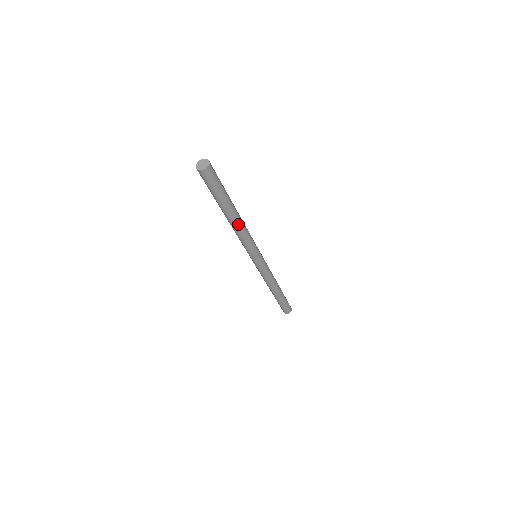
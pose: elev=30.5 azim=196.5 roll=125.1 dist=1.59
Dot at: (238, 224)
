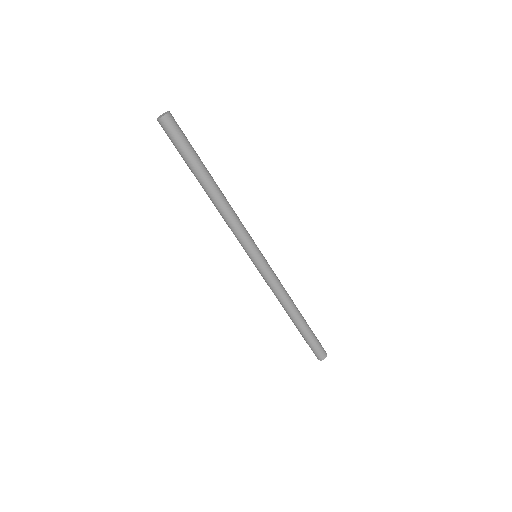
Dot at: (222, 195)
